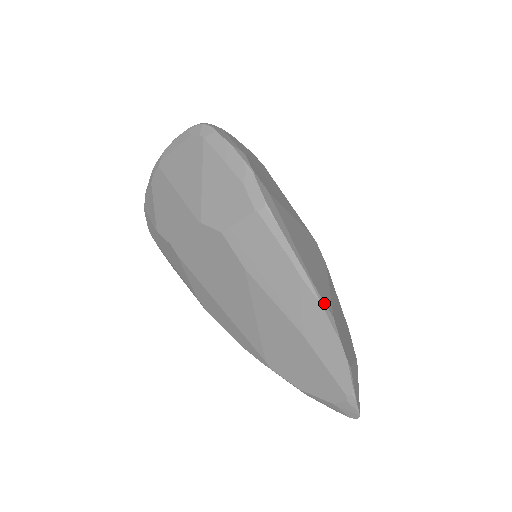
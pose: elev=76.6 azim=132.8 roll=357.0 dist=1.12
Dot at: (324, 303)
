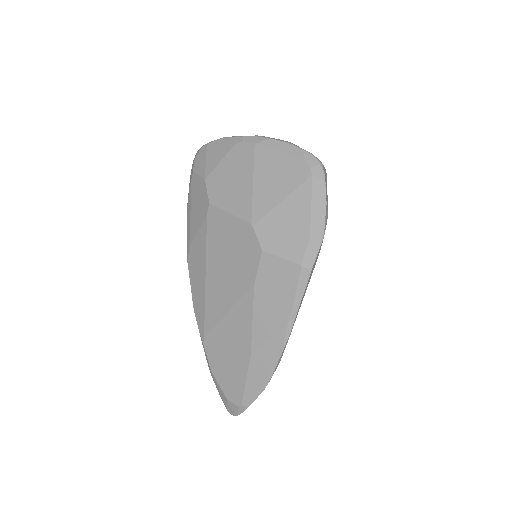
Dot at: occluded
